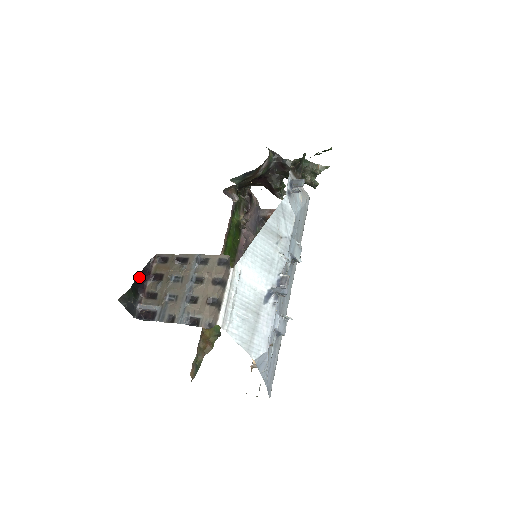
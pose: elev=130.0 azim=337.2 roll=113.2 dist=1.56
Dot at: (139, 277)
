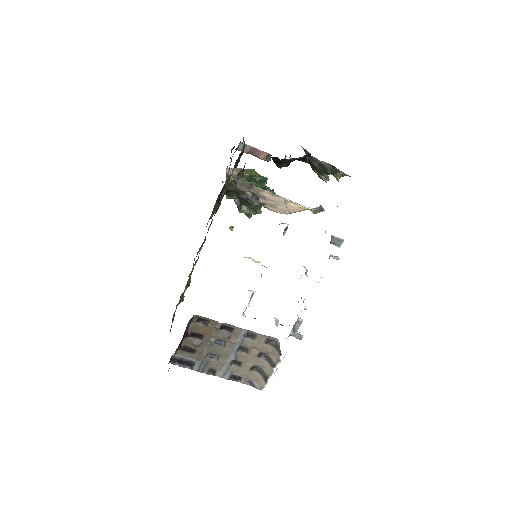
Dot at: occluded
